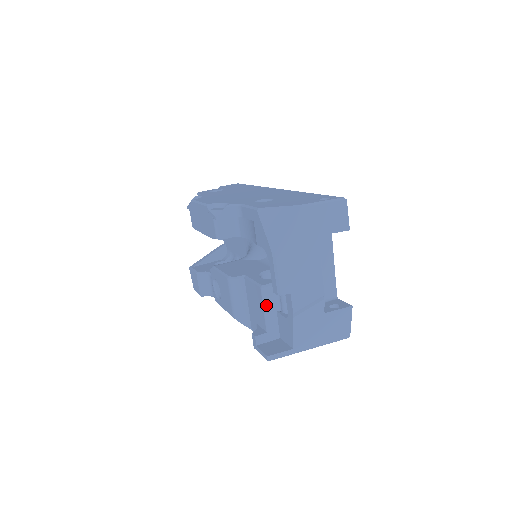
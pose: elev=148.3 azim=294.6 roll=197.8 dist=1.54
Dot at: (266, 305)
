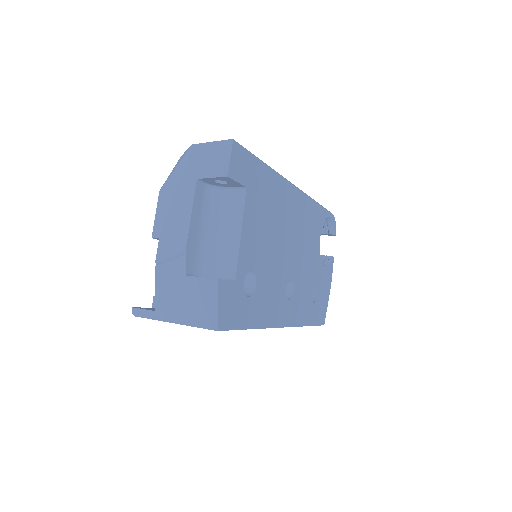
Dot at: occluded
